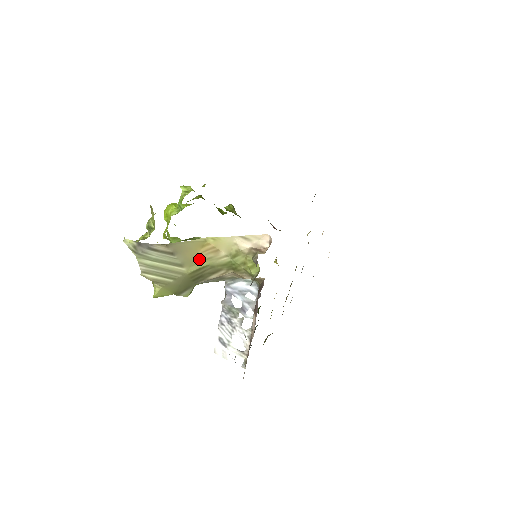
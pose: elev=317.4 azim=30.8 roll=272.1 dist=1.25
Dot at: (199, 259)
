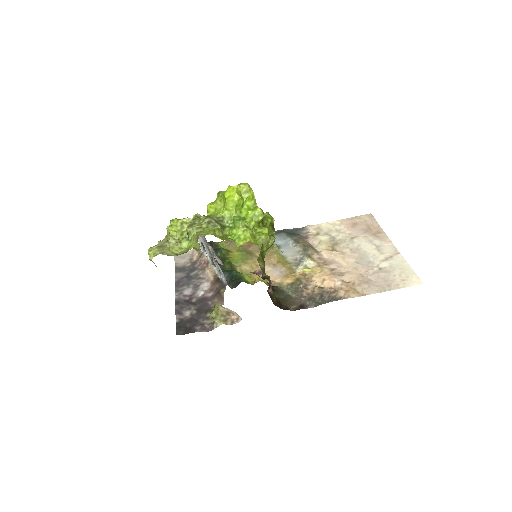
Dot at: occluded
